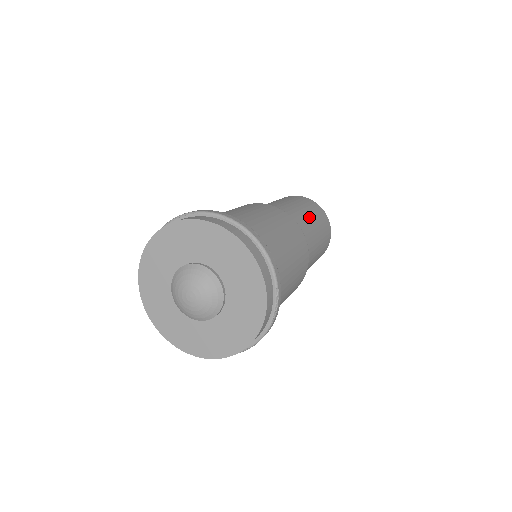
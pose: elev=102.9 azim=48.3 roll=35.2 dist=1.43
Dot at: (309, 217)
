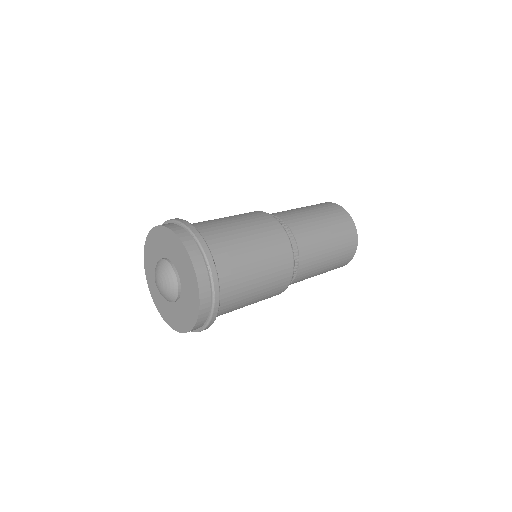
Dot at: (312, 216)
